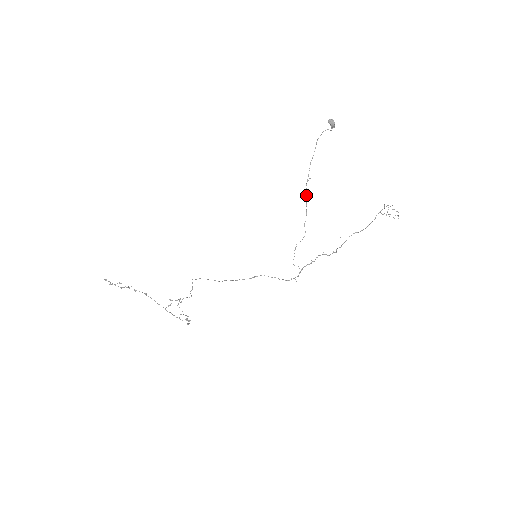
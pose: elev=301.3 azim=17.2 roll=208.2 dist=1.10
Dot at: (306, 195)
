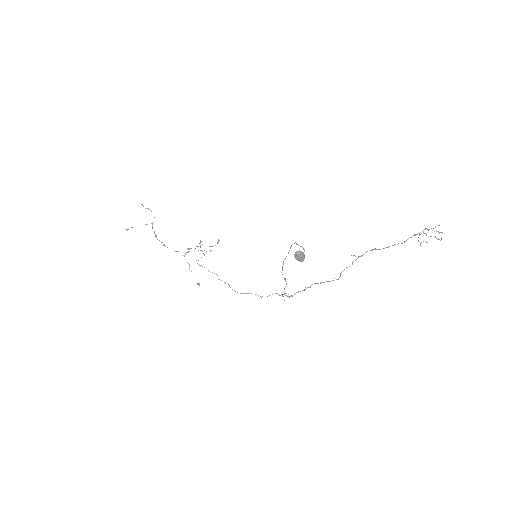
Dot at: occluded
